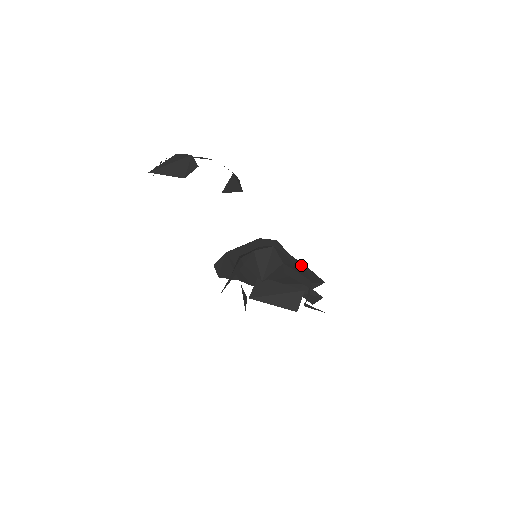
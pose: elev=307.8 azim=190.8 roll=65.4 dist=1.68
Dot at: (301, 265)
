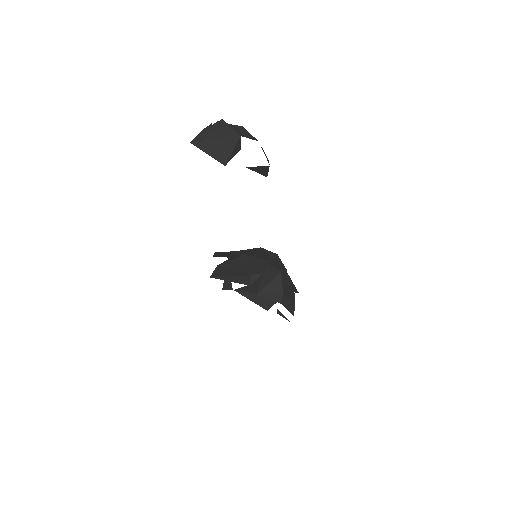
Dot at: (293, 288)
